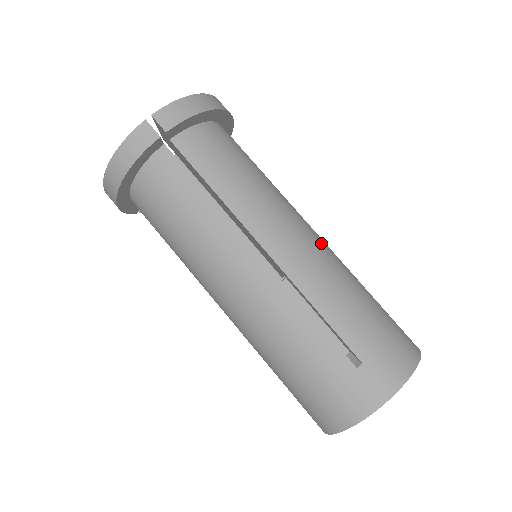
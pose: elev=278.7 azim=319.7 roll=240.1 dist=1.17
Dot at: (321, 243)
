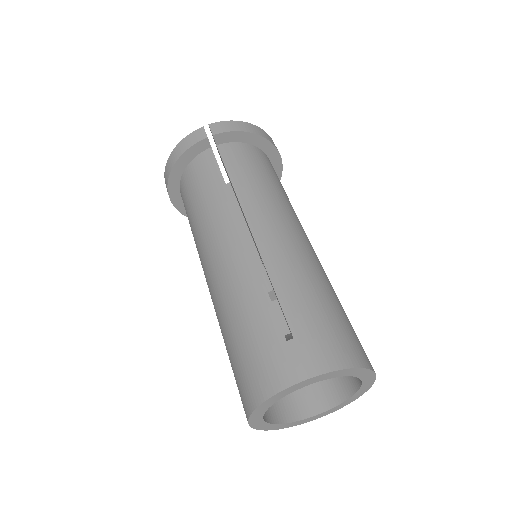
Dot at: (307, 246)
